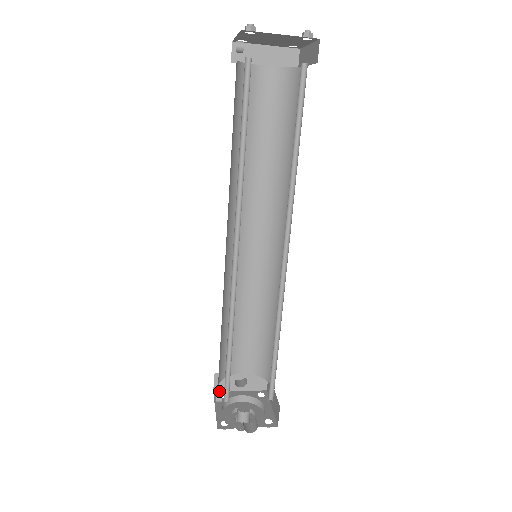
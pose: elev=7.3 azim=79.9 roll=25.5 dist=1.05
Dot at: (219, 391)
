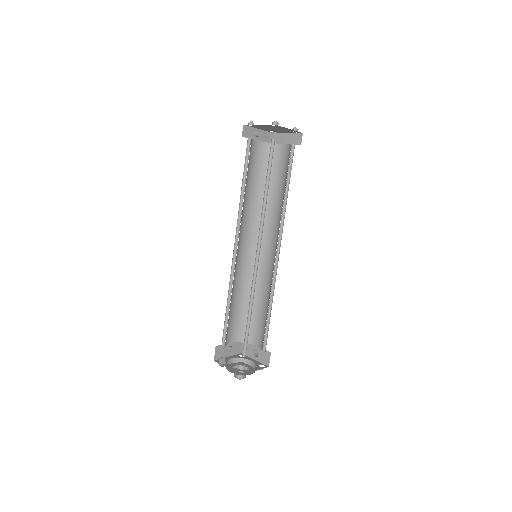
Dot at: occluded
